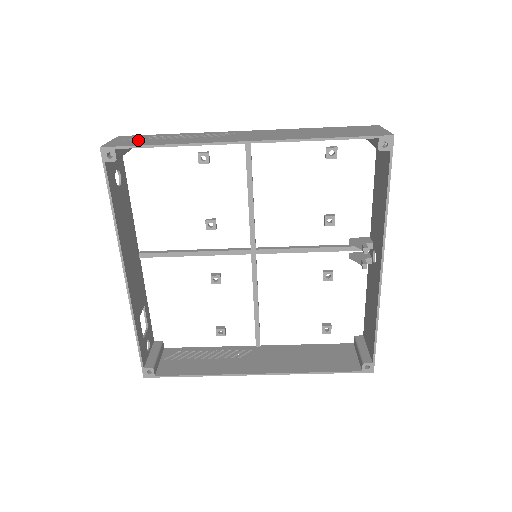
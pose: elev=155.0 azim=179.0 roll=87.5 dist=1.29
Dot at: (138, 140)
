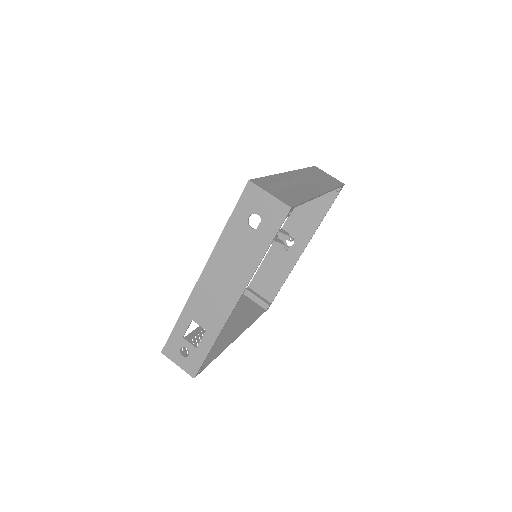
Dot at: (281, 191)
